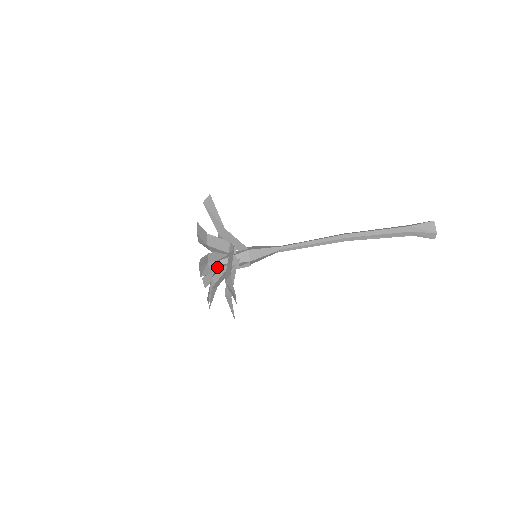
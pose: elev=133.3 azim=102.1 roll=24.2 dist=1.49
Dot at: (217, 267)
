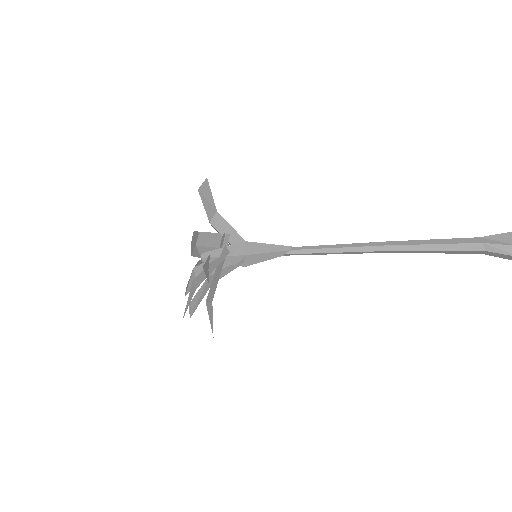
Dot at: occluded
